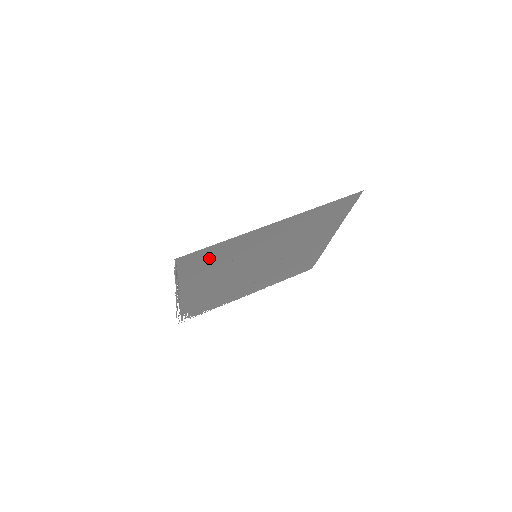
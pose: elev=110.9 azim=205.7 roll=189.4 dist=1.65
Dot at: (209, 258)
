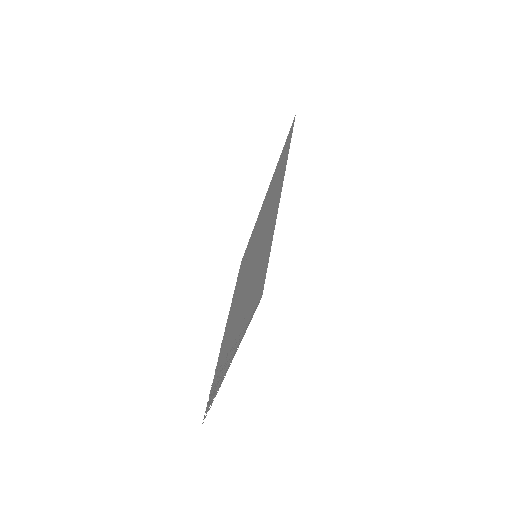
Dot at: (258, 279)
